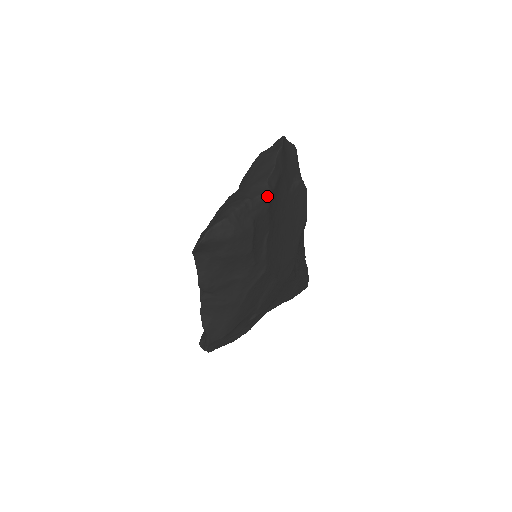
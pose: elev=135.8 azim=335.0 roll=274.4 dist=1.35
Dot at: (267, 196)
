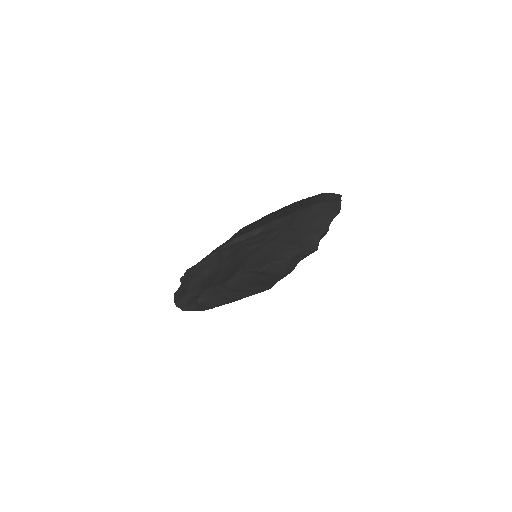
Dot at: (314, 251)
